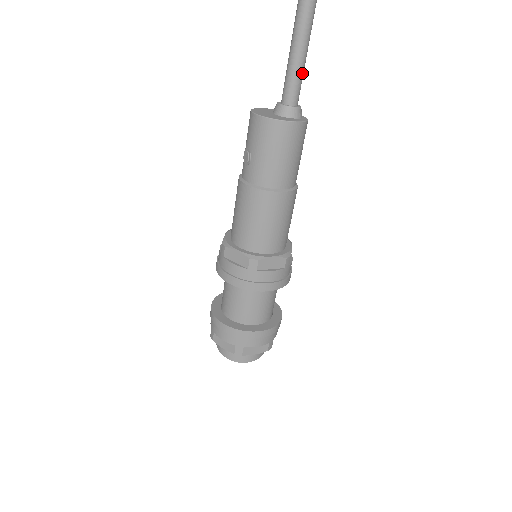
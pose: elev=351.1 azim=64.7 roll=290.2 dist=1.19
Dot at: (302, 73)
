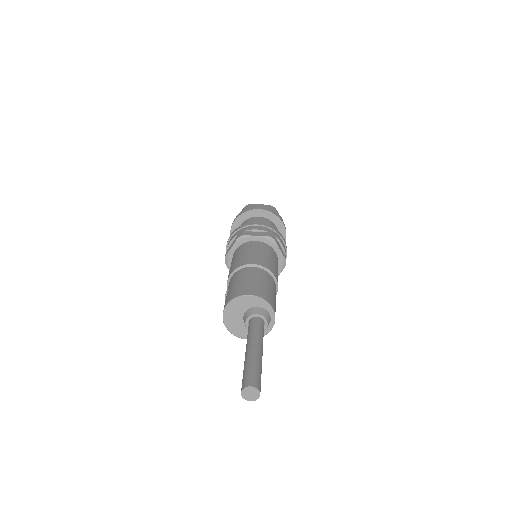
Dot at: occluded
